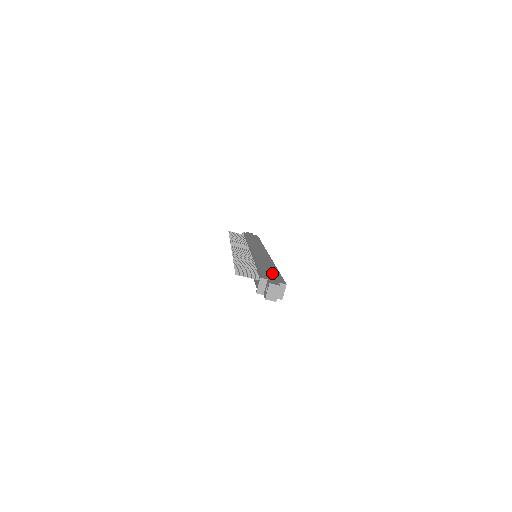
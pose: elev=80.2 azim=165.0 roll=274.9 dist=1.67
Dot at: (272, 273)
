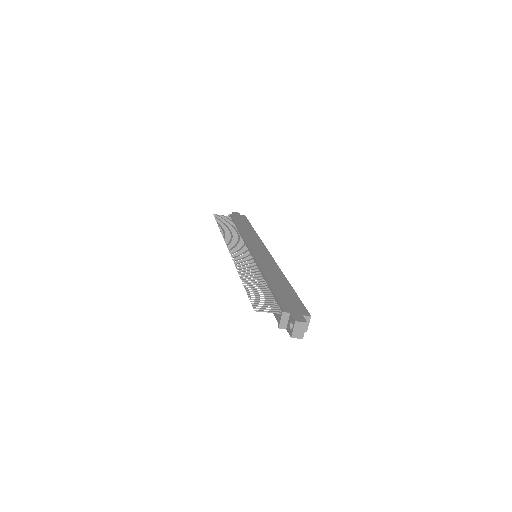
Dot at: (289, 296)
